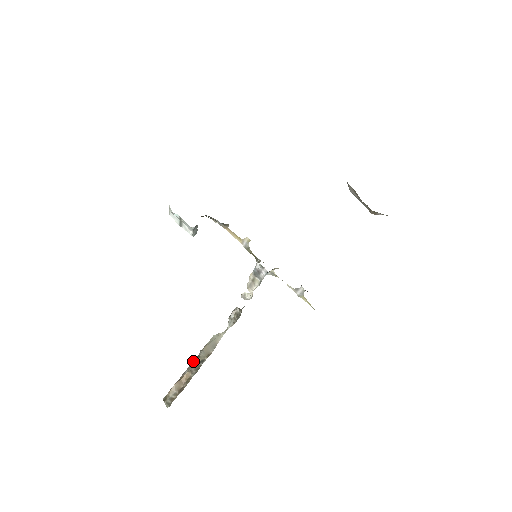
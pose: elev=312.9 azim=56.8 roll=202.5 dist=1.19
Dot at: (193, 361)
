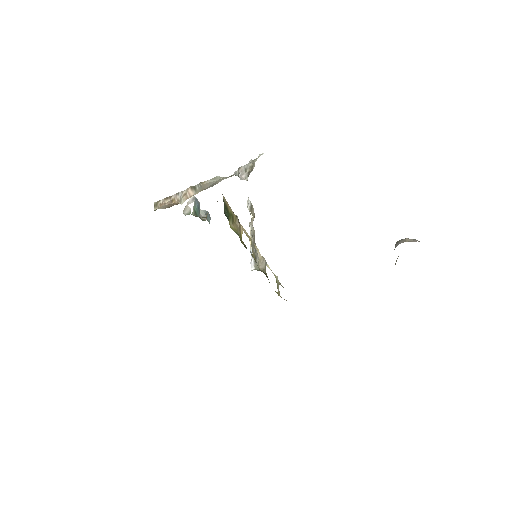
Dot at: (189, 190)
